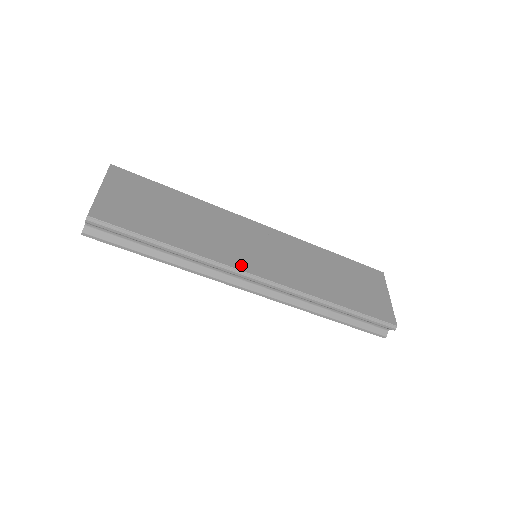
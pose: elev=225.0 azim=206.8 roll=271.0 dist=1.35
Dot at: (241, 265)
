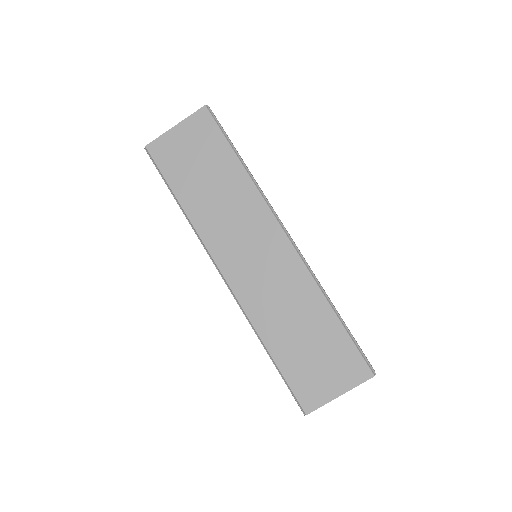
Dot at: (217, 255)
